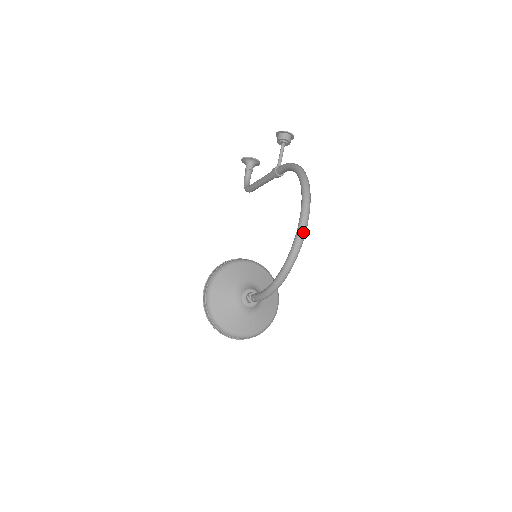
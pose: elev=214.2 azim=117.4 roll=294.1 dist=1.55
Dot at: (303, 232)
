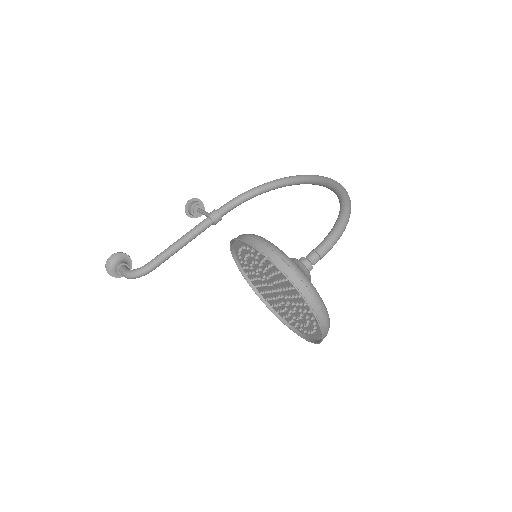
Dot at: occluded
